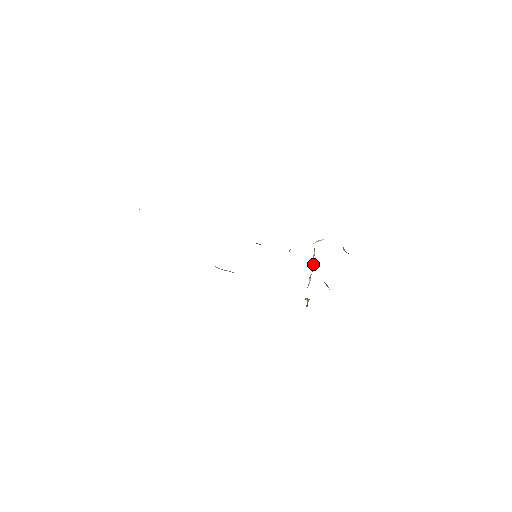
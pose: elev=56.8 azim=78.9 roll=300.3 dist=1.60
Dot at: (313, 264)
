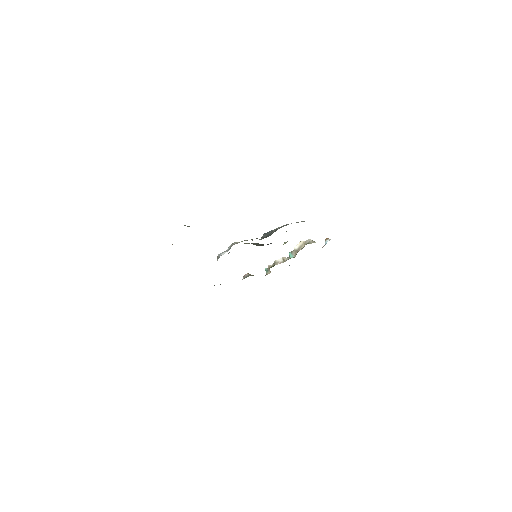
Dot at: (294, 252)
